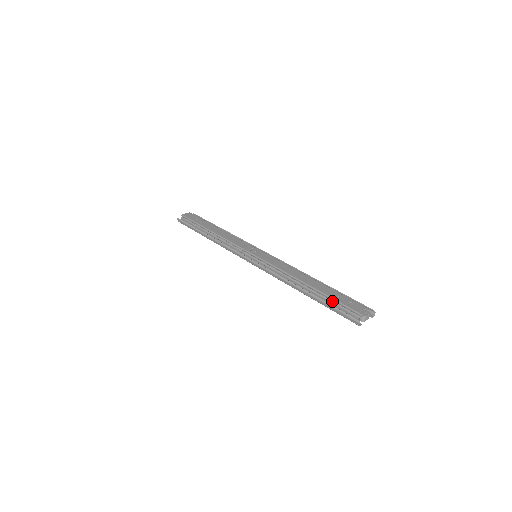
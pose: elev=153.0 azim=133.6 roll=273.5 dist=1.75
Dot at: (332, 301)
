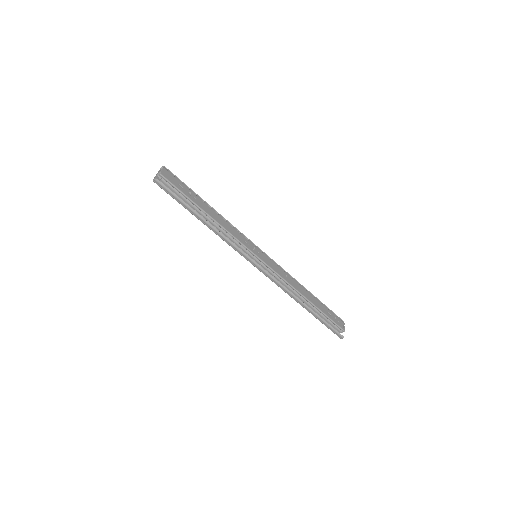
Dot at: (327, 319)
